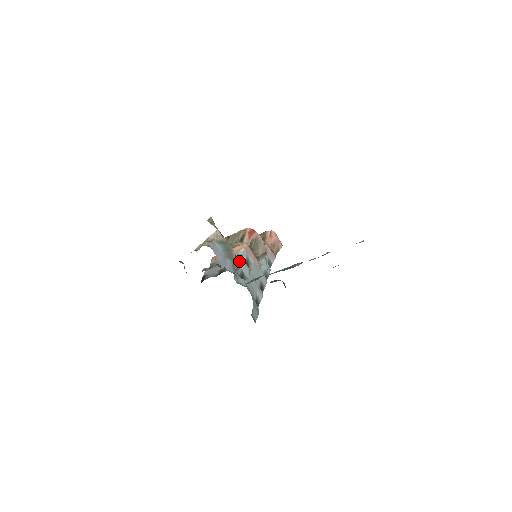
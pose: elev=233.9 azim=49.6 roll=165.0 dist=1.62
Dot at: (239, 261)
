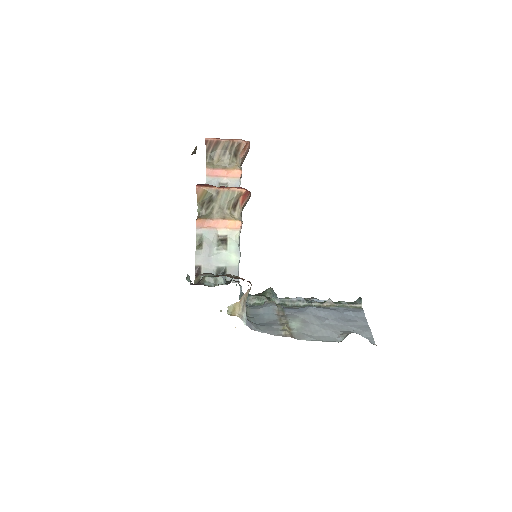
Dot at: occluded
